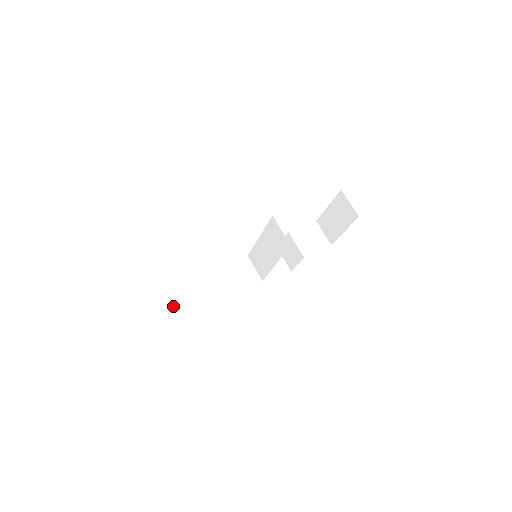
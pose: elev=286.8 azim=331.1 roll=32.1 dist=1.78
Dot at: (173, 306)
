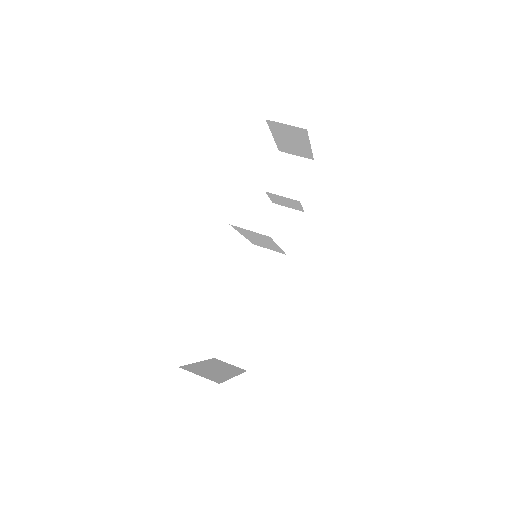
Dot at: (237, 352)
